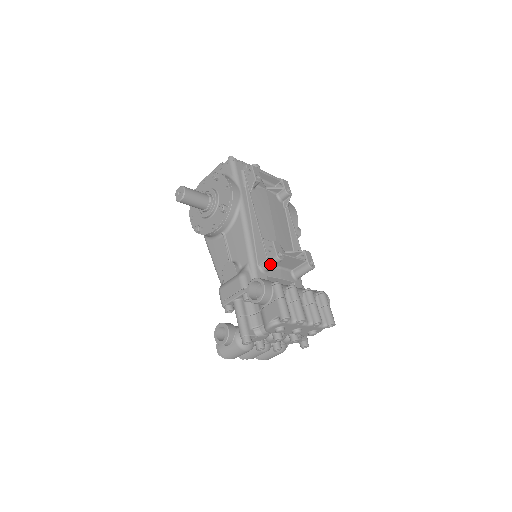
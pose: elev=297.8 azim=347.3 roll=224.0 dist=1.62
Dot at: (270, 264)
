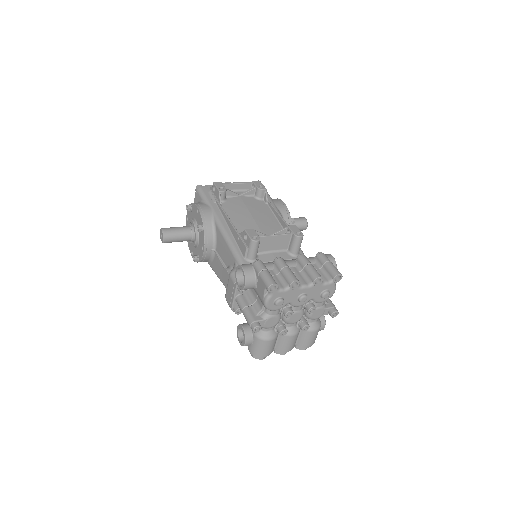
Dot at: (251, 251)
